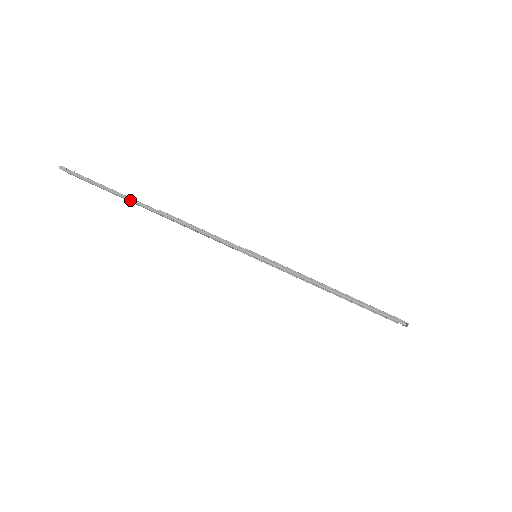
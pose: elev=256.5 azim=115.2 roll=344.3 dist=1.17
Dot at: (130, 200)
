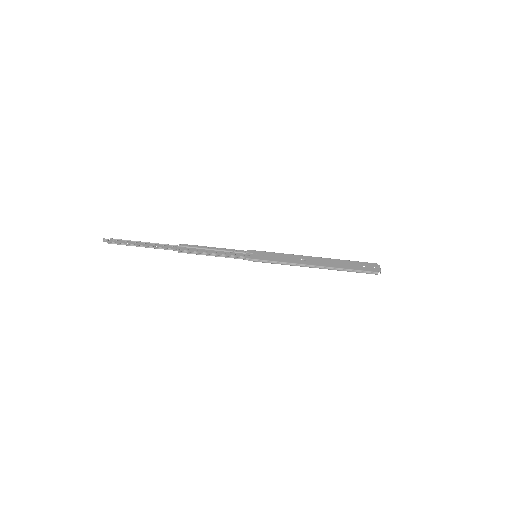
Dot at: (157, 248)
